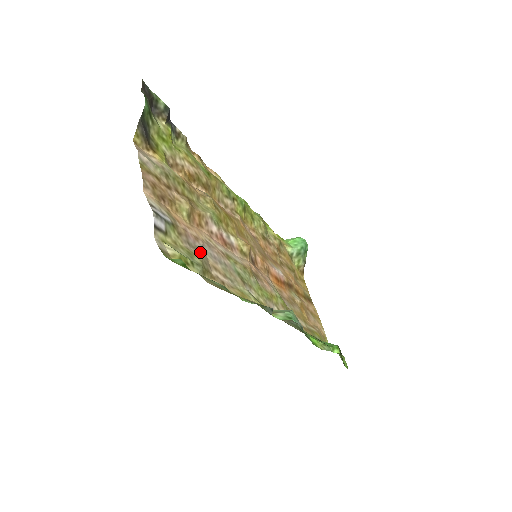
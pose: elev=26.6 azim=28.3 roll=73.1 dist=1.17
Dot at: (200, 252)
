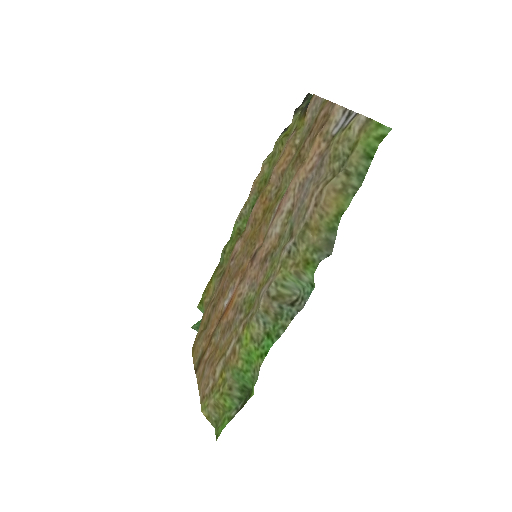
Dot at: (323, 171)
